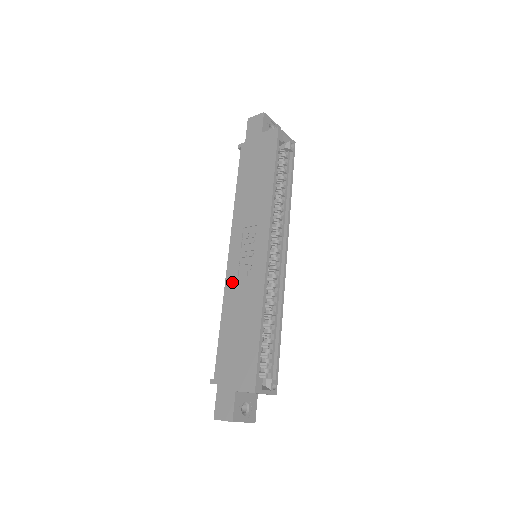
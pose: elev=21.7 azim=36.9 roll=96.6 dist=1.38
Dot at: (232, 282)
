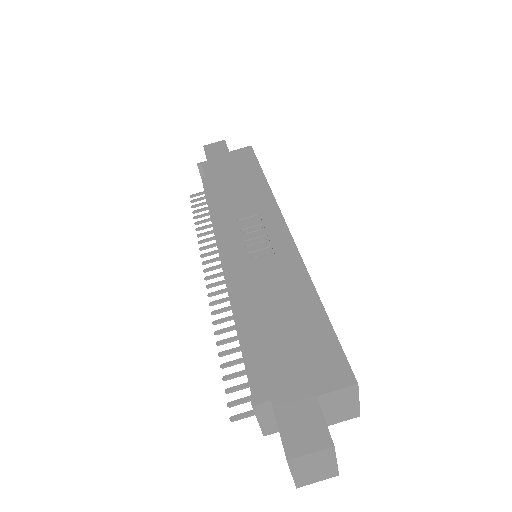
Dot at: (243, 271)
